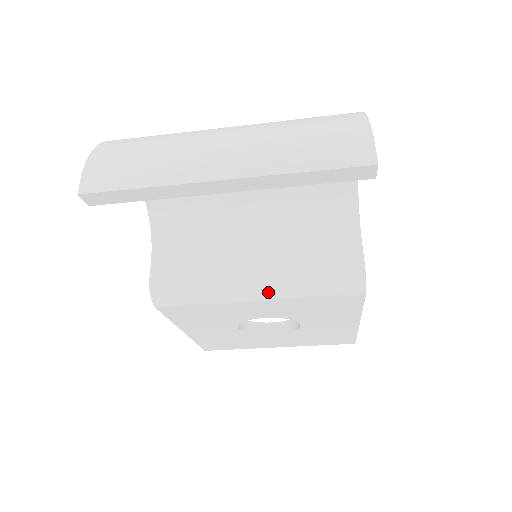
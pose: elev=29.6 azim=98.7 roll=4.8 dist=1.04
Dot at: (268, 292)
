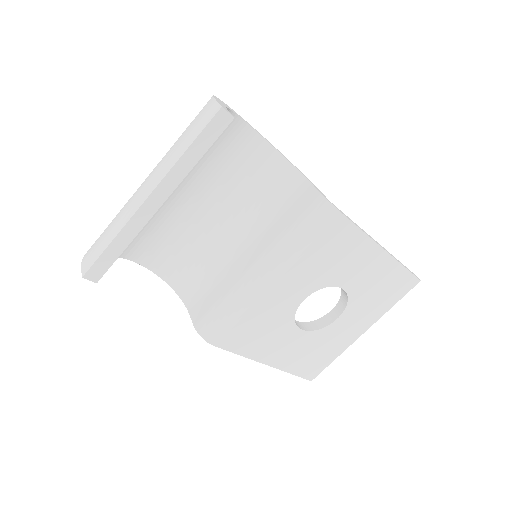
Dot at: (273, 269)
